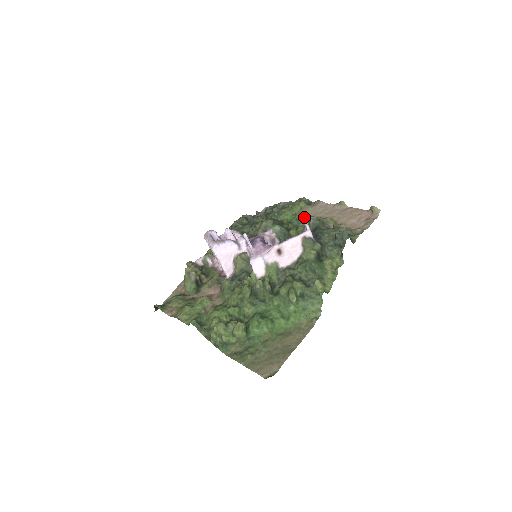
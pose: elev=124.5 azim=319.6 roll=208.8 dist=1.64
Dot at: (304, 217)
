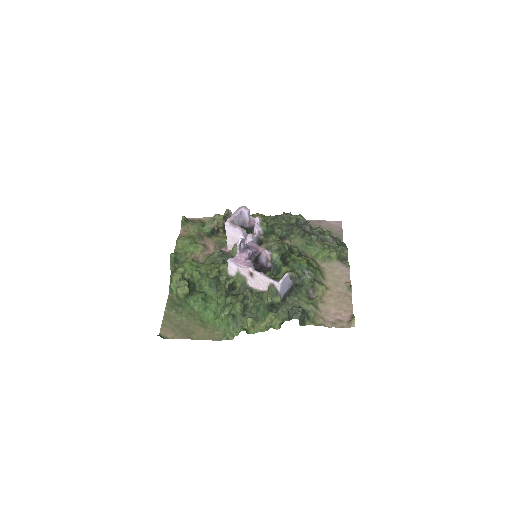
Dot at: (308, 268)
